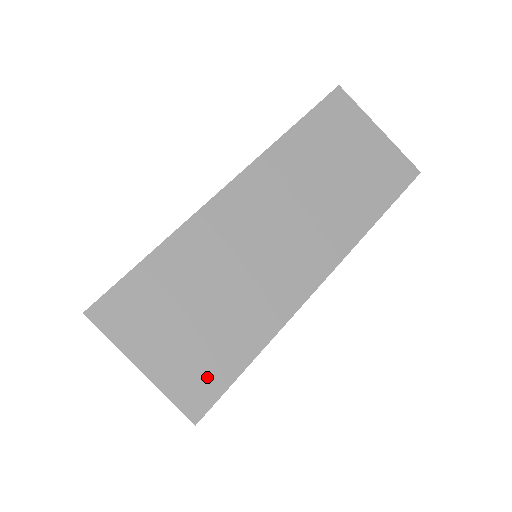
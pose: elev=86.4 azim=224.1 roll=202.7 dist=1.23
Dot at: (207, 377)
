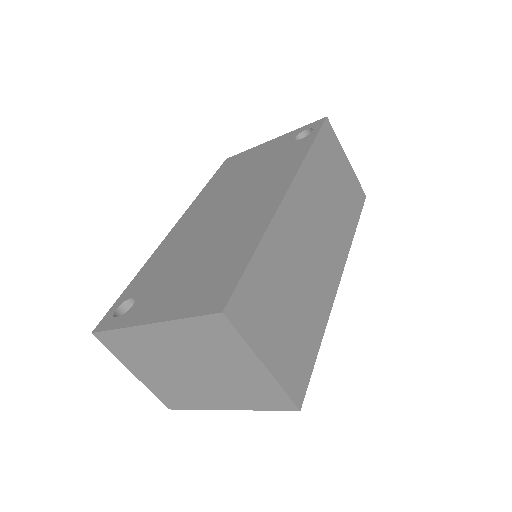
Dot at: (300, 366)
